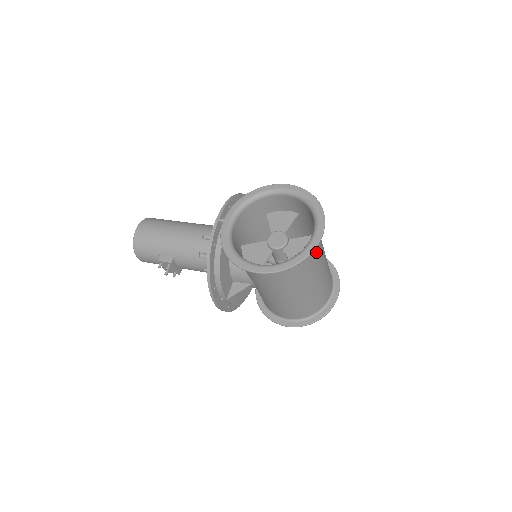
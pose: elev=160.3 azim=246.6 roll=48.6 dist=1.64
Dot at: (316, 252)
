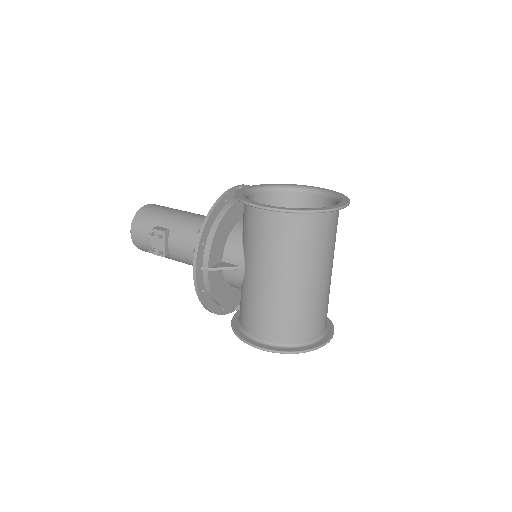
Dot at: (329, 236)
